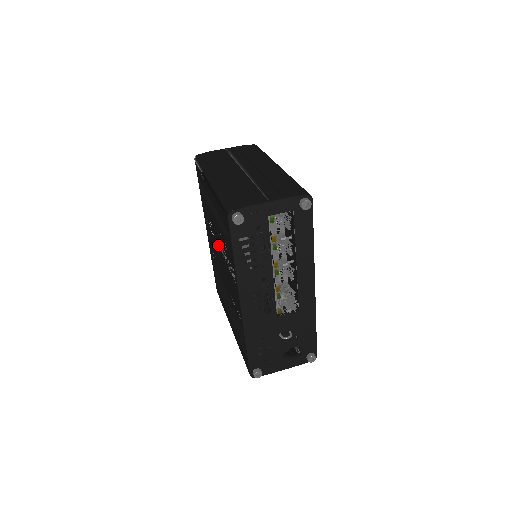
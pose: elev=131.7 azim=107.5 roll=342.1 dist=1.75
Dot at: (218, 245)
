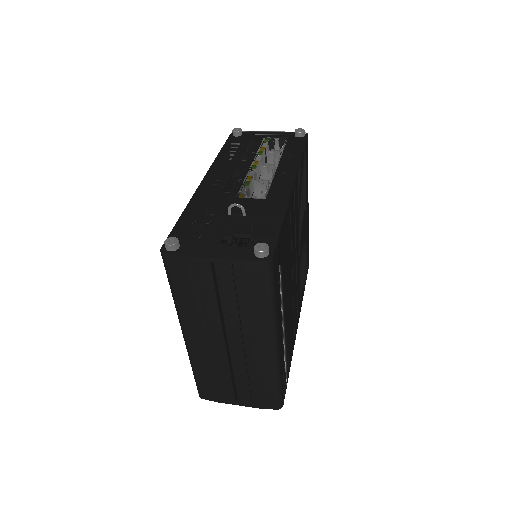
Dot at: occluded
